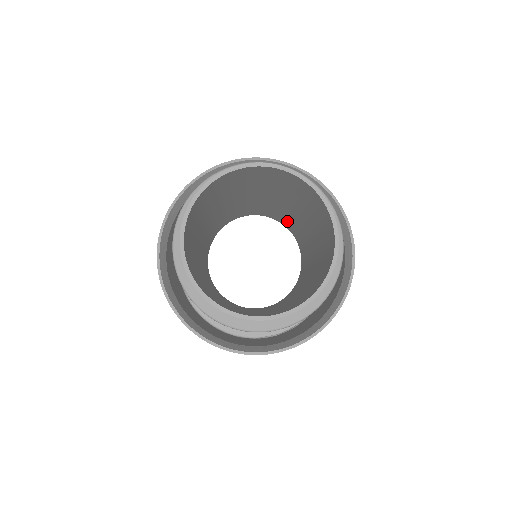
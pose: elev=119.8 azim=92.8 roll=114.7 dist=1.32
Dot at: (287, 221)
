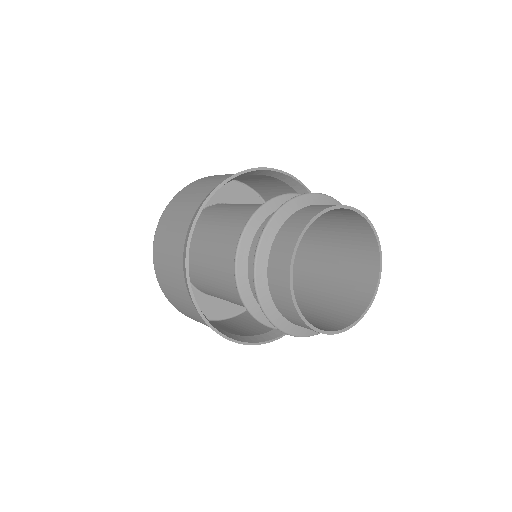
Dot at: occluded
